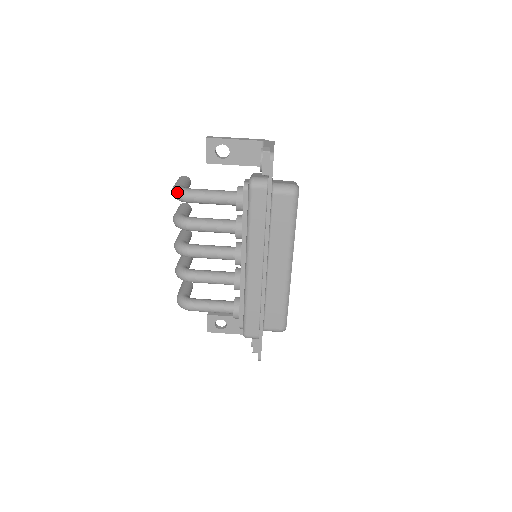
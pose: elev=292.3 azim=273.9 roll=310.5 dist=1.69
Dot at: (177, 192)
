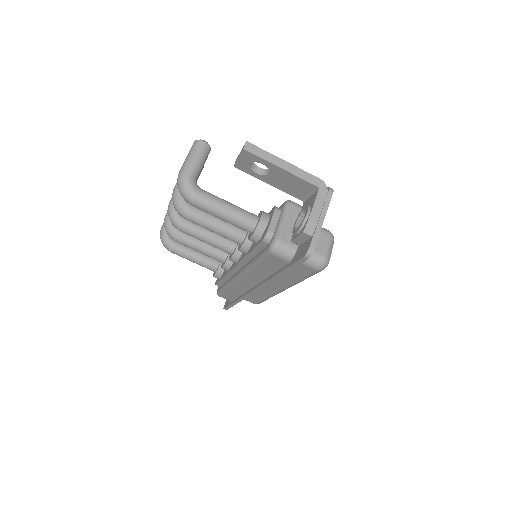
Dot at: (182, 191)
